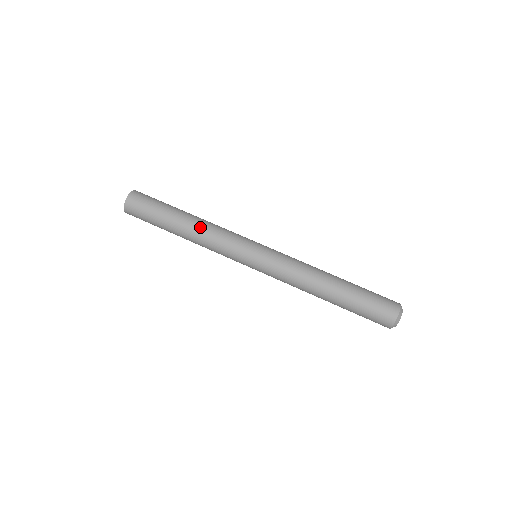
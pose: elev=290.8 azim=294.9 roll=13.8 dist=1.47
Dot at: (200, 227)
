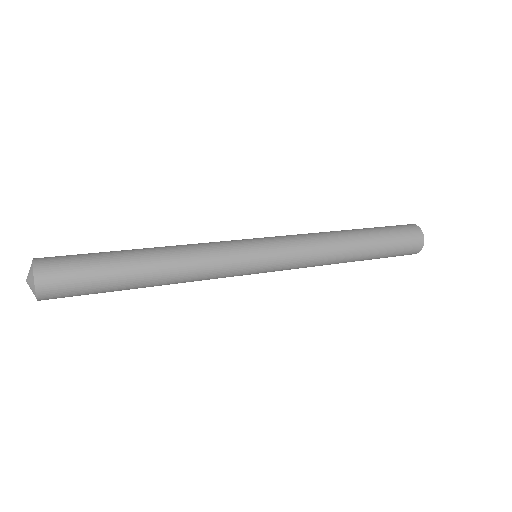
Dot at: occluded
